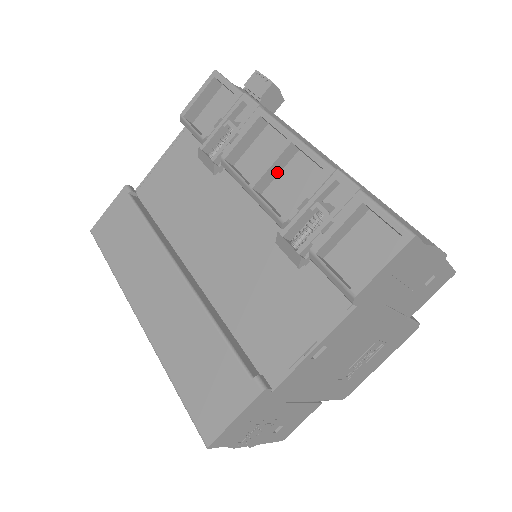
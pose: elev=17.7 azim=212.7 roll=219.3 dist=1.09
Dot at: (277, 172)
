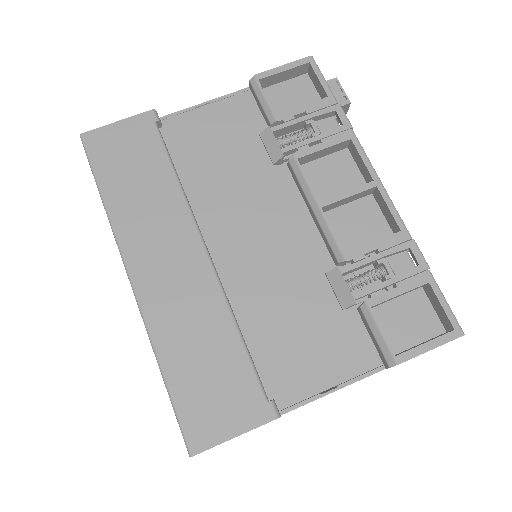
Dot at: (345, 203)
